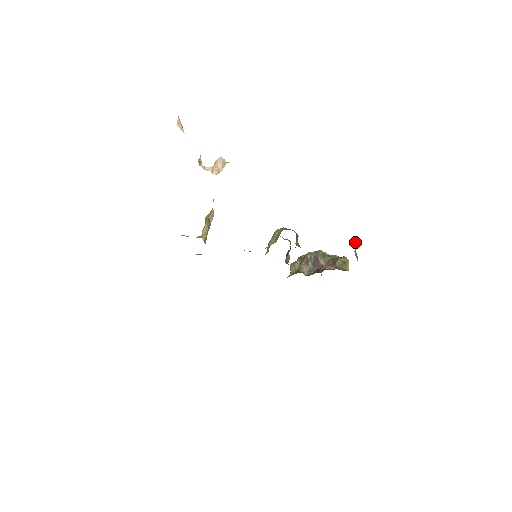
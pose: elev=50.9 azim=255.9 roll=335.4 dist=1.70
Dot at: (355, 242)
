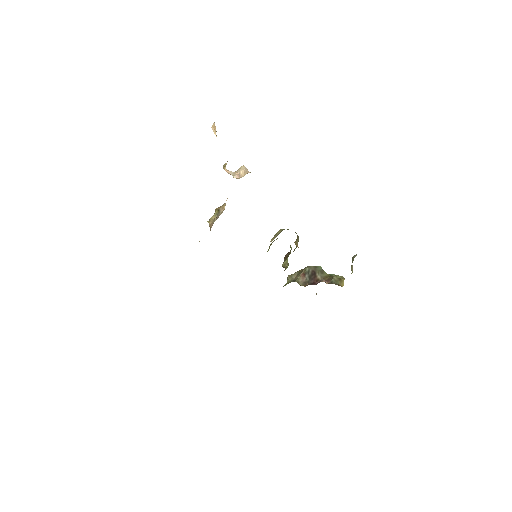
Dot at: (353, 257)
